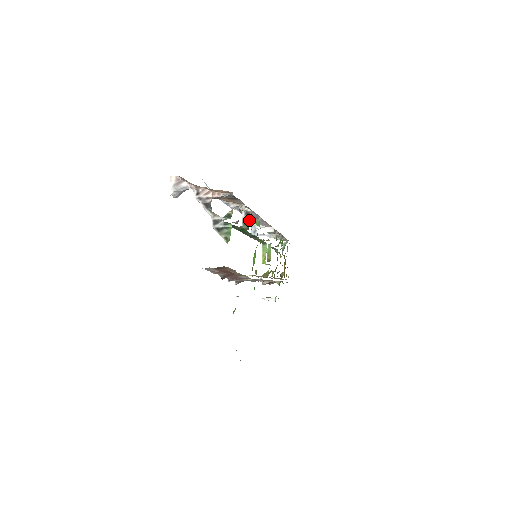
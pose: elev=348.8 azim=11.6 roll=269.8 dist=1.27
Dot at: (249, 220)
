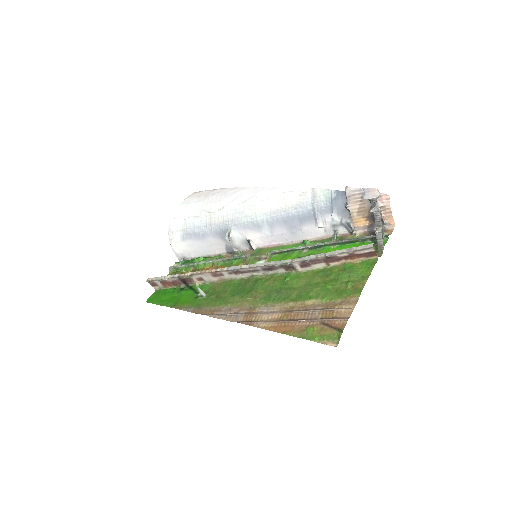
Dot at: (338, 239)
